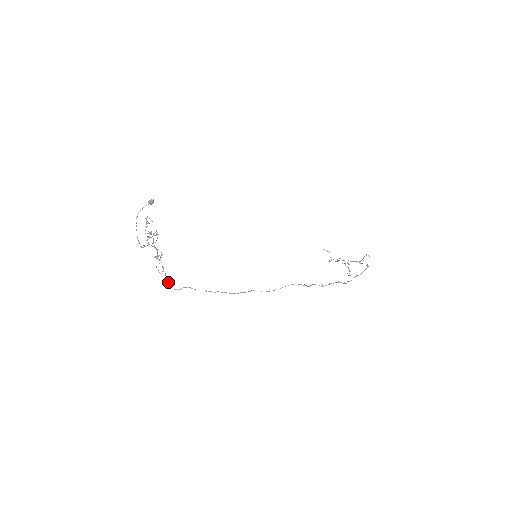
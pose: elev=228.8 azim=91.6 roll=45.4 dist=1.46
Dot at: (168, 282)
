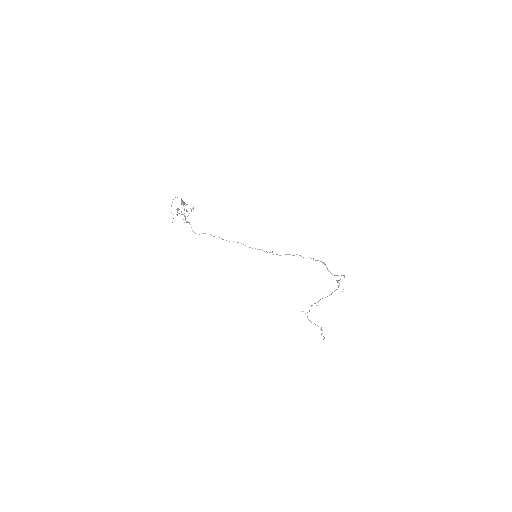
Dot at: (192, 230)
